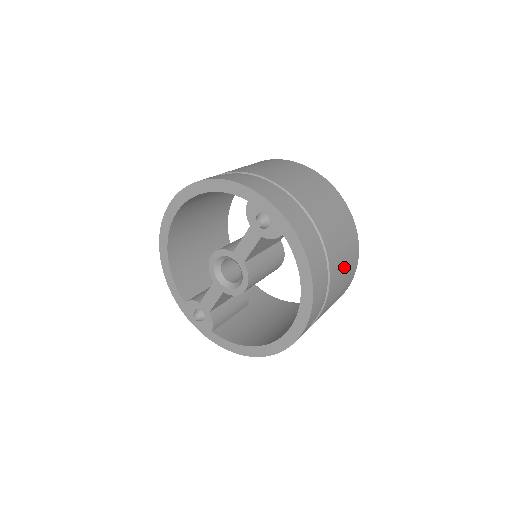
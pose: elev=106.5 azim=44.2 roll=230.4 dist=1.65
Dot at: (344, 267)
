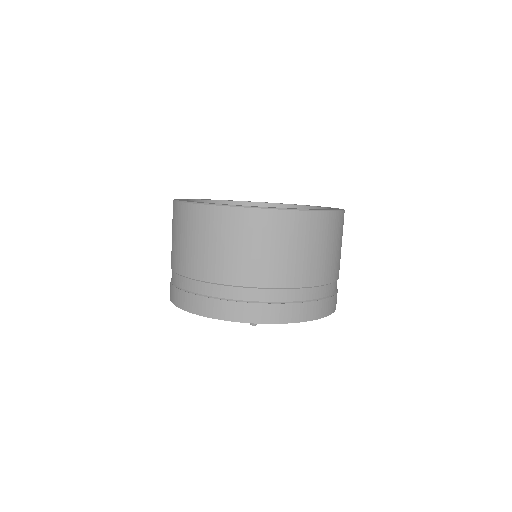
Dot at: (333, 250)
